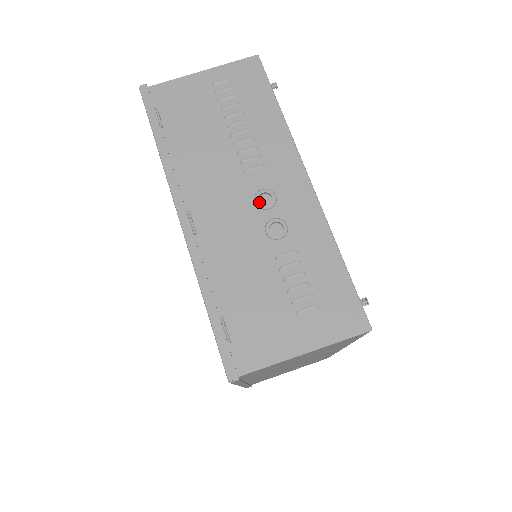
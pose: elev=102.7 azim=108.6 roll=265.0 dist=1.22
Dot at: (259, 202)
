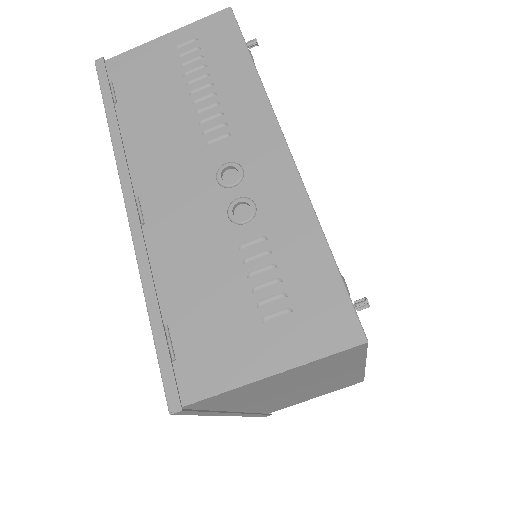
Dot at: (221, 179)
